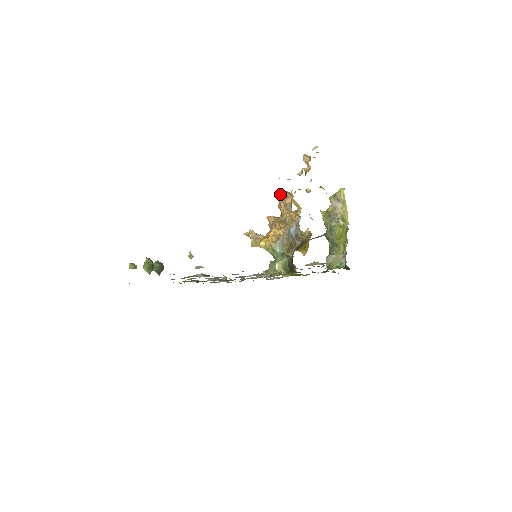
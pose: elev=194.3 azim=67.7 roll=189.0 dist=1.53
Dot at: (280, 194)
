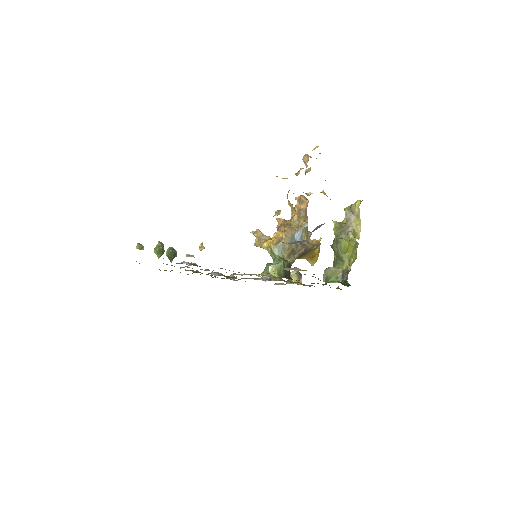
Dot at: occluded
